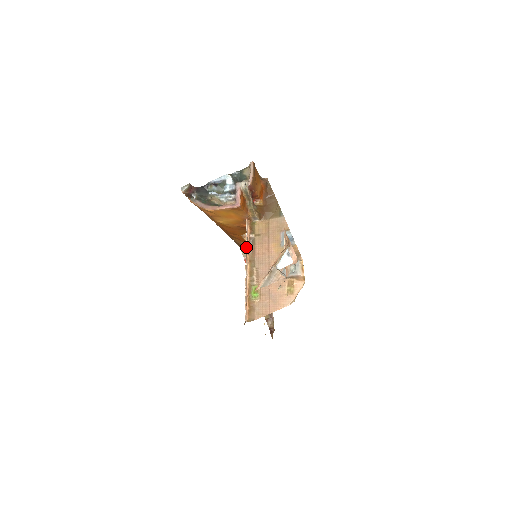
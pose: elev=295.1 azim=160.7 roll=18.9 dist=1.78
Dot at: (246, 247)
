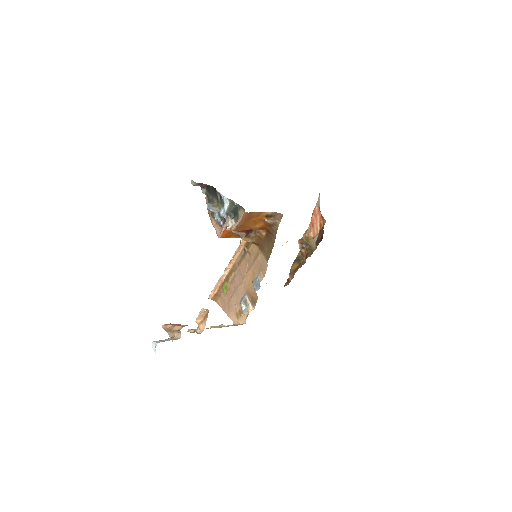
Dot at: (233, 256)
